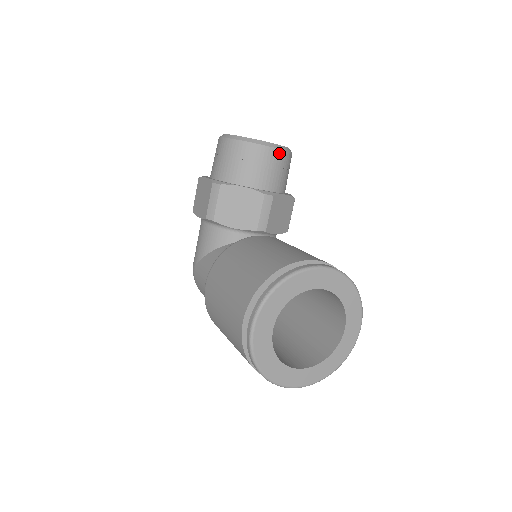
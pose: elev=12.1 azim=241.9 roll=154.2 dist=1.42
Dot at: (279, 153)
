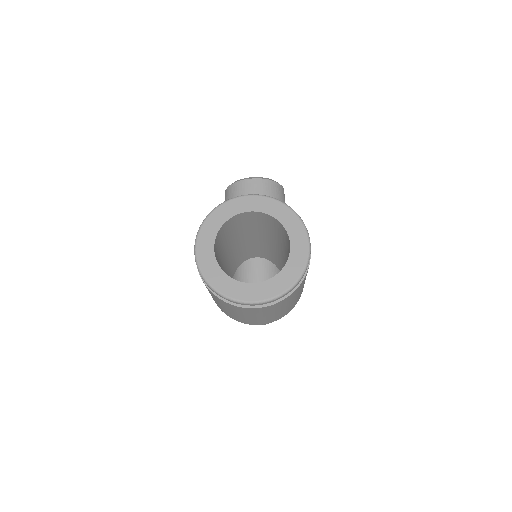
Dot at: (260, 181)
